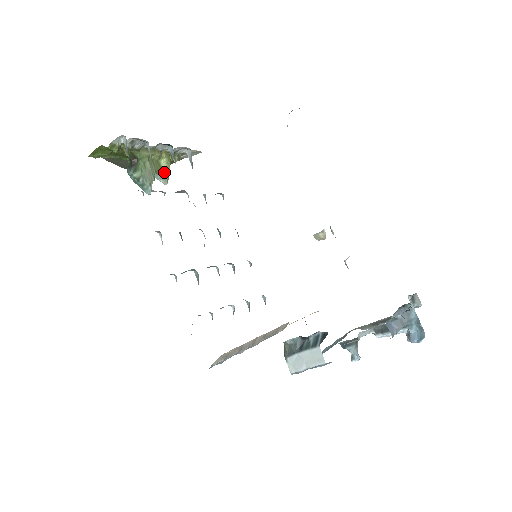
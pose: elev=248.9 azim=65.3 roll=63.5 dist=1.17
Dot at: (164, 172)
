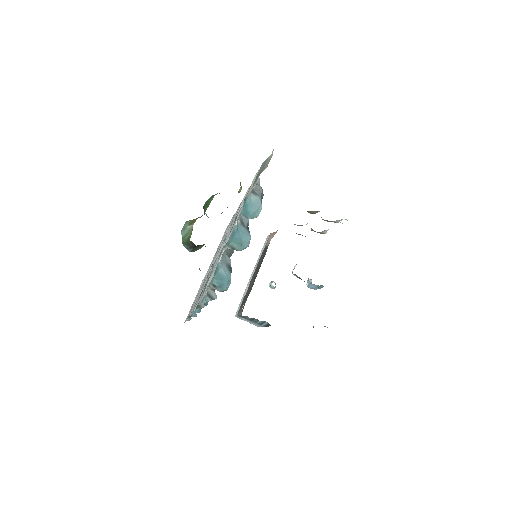
Dot at: occluded
